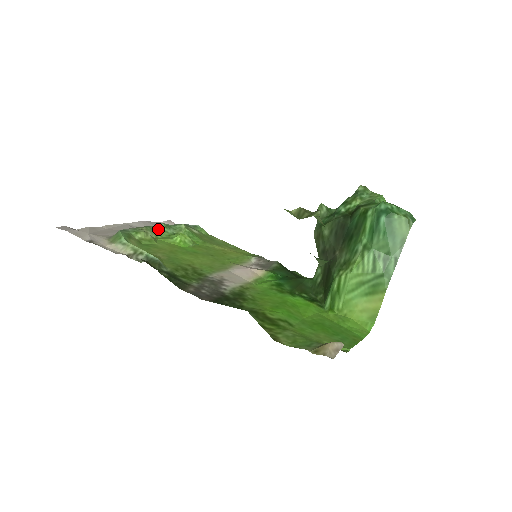
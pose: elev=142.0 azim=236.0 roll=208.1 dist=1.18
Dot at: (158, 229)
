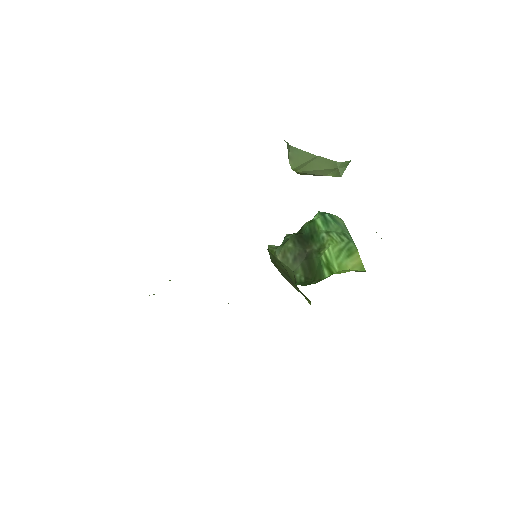
Dot at: occluded
